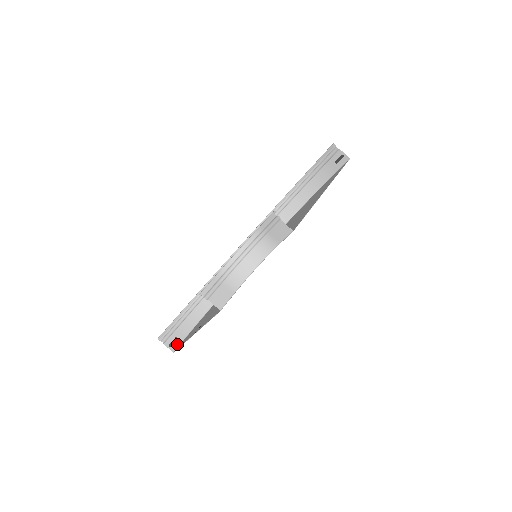
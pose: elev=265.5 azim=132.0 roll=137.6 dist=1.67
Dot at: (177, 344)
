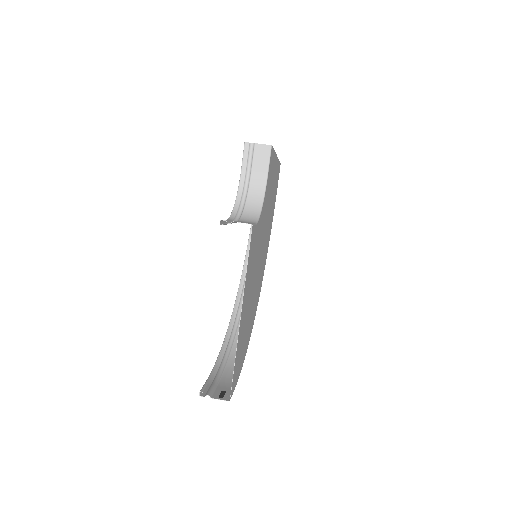
Dot at: (228, 395)
